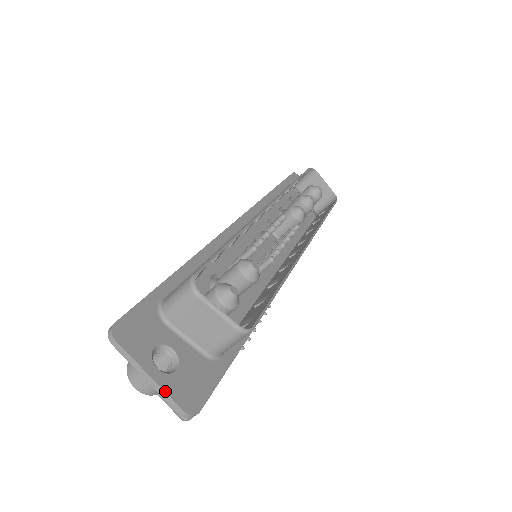
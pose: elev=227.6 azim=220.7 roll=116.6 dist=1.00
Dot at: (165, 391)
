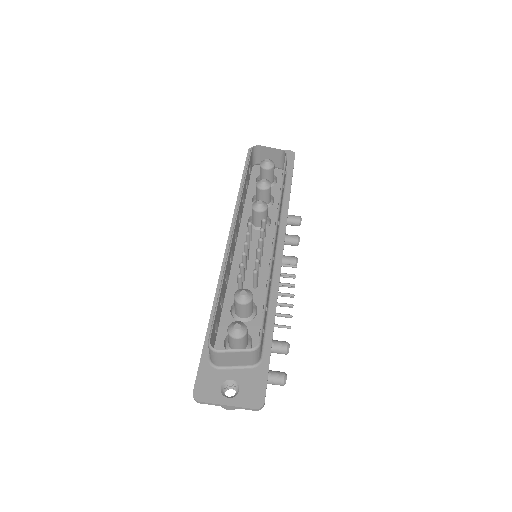
Dot at: (239, 407)
